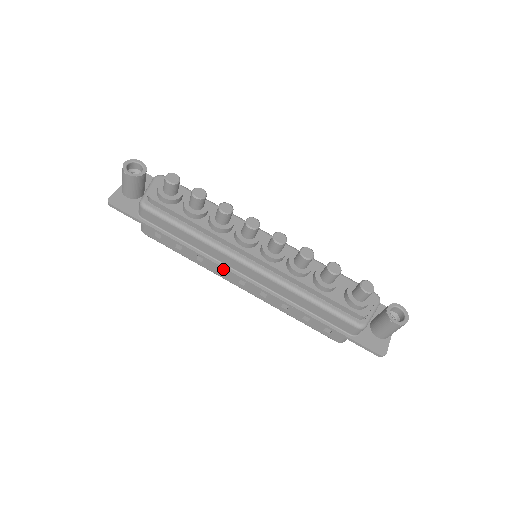
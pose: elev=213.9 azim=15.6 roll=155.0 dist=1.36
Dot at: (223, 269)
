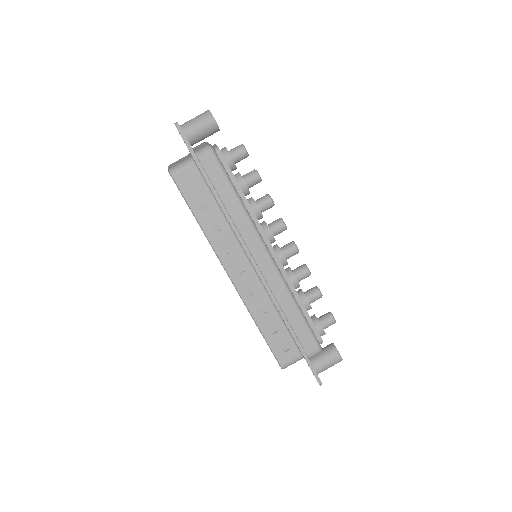
Dot at: (243, 246)
